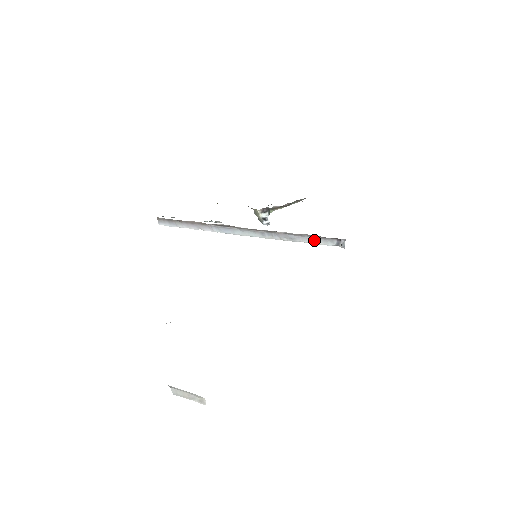
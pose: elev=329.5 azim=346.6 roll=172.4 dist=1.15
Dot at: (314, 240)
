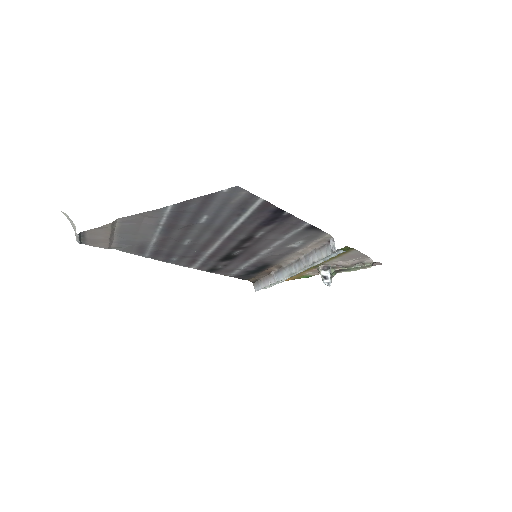
Dot at: (320, 254)
